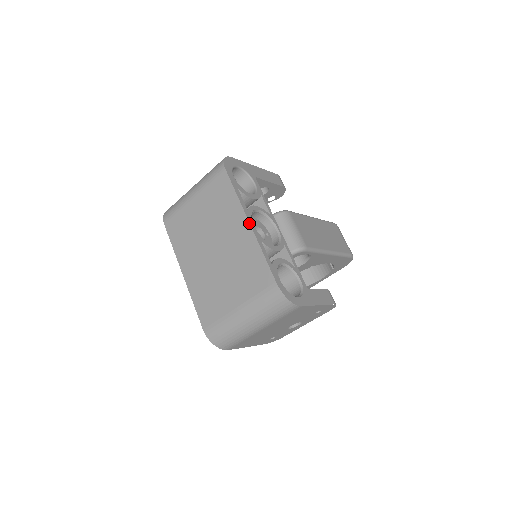
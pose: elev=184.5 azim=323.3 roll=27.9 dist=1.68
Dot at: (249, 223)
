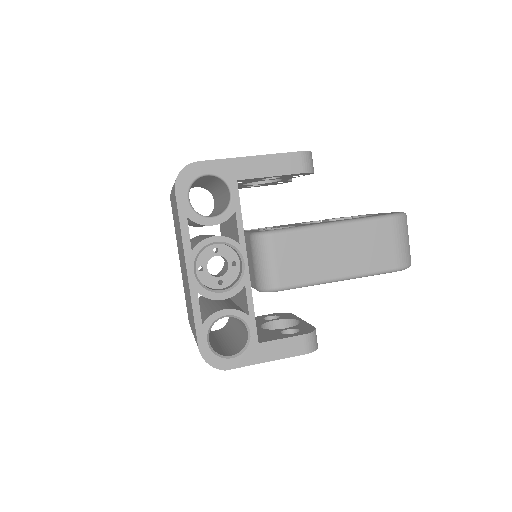
Dot at: (186, 270)
